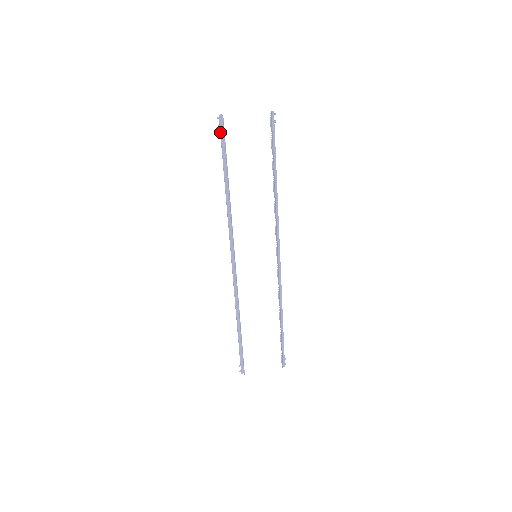
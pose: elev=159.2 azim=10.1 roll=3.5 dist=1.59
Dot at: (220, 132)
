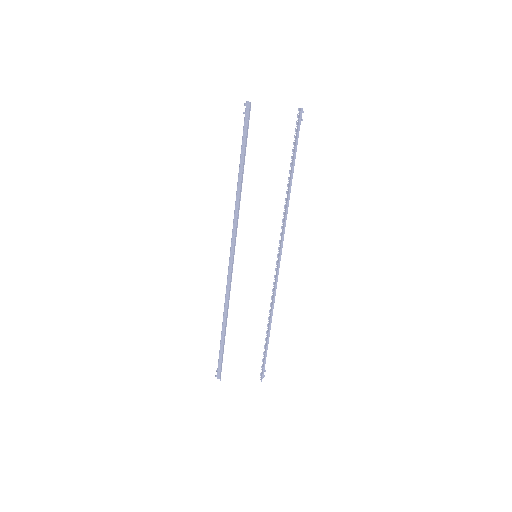
Dot at: (244, 119)
